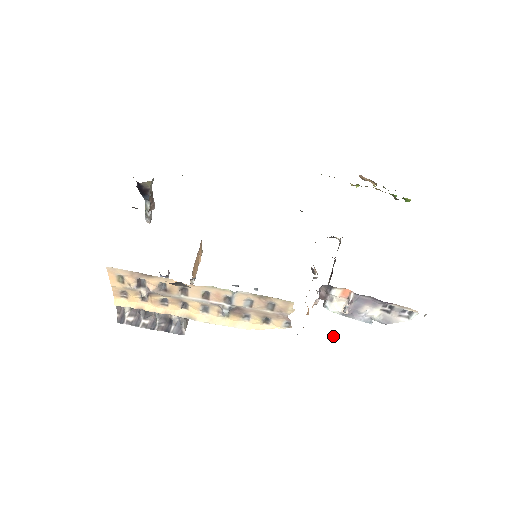
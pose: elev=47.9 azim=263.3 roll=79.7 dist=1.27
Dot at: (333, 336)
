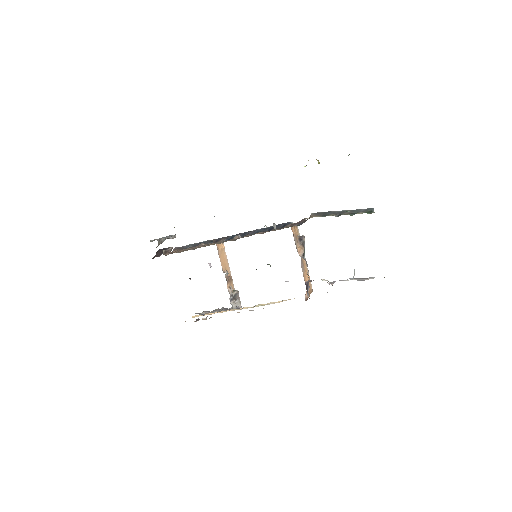
Dot at: (332, 285)
